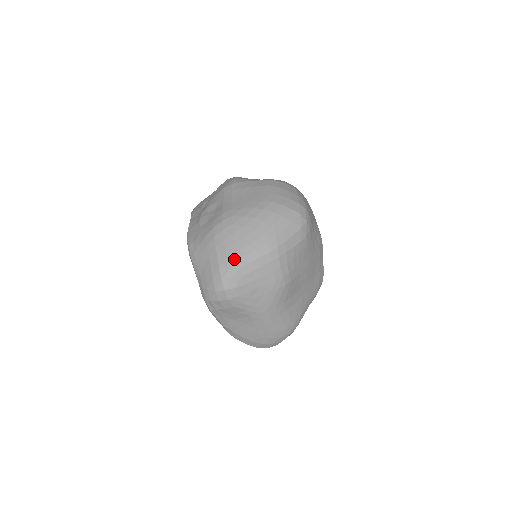
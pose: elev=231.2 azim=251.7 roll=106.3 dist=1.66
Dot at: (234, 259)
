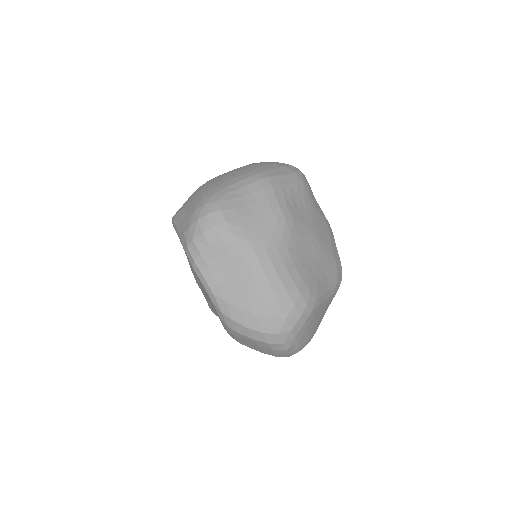
Dot at: (219, 188)
